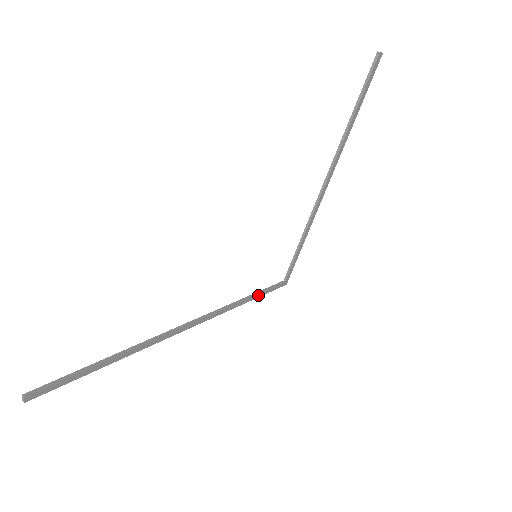
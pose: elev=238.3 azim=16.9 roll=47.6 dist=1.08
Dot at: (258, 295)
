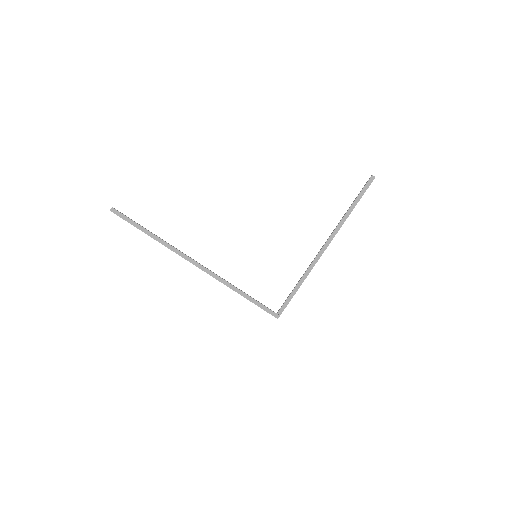
Dot at: (250, 299)
